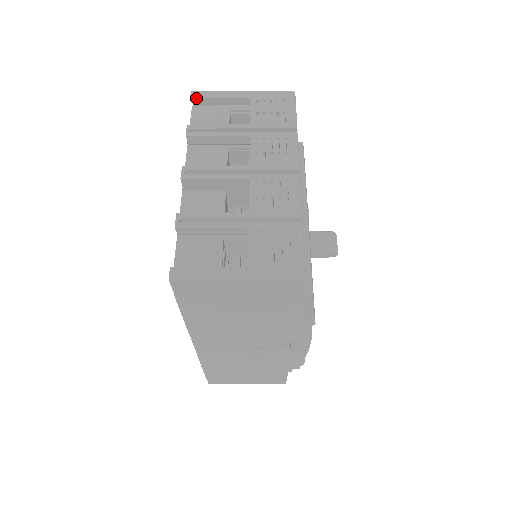
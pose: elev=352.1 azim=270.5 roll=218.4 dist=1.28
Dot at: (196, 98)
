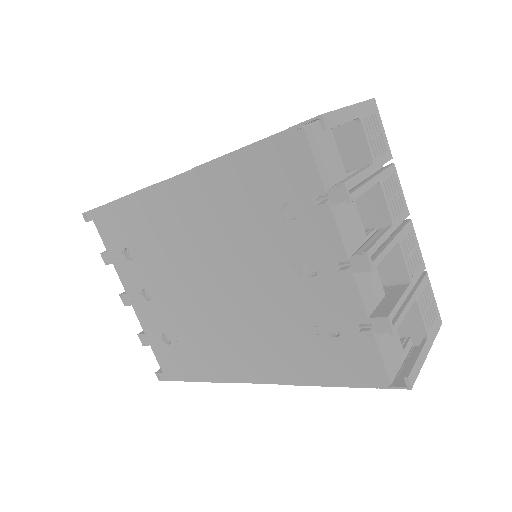
Dot at: (330, 128)
